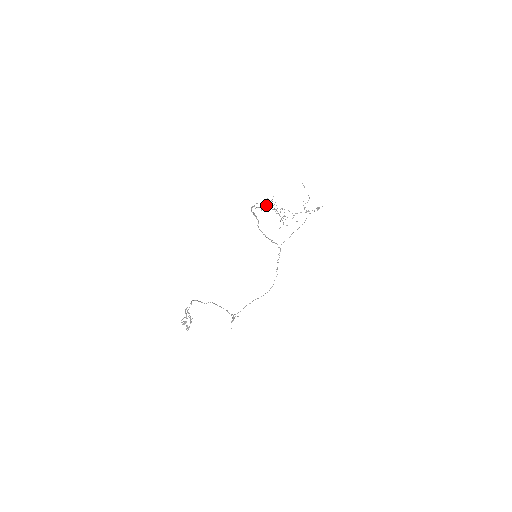
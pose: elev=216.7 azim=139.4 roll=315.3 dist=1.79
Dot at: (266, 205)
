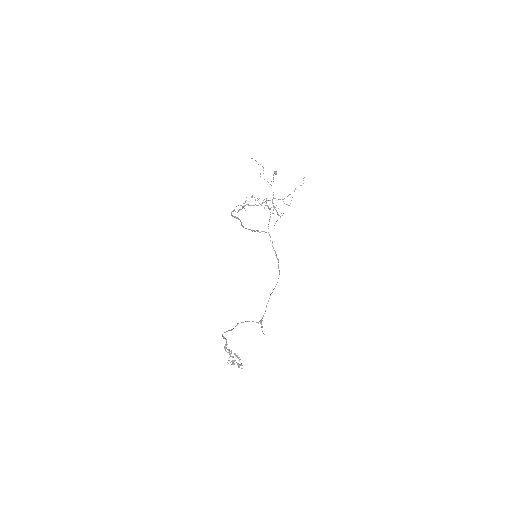
Dot at: (248, 204)
